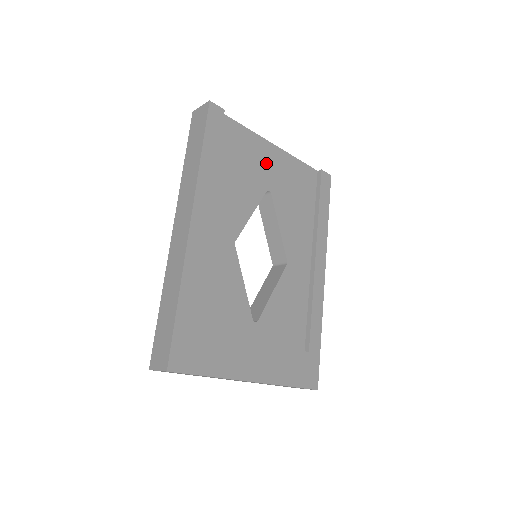
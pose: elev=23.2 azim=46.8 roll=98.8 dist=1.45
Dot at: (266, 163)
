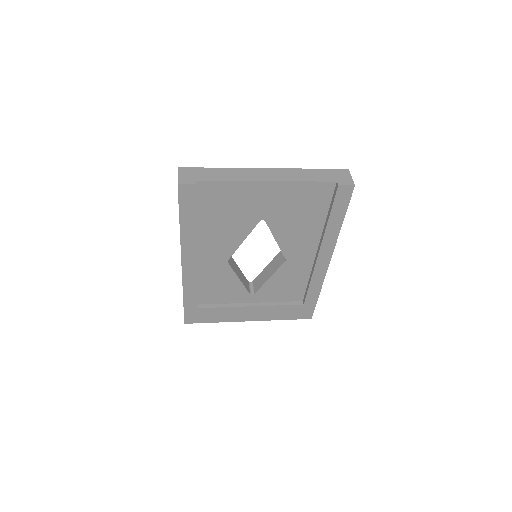
Dot at: (258, 200)
